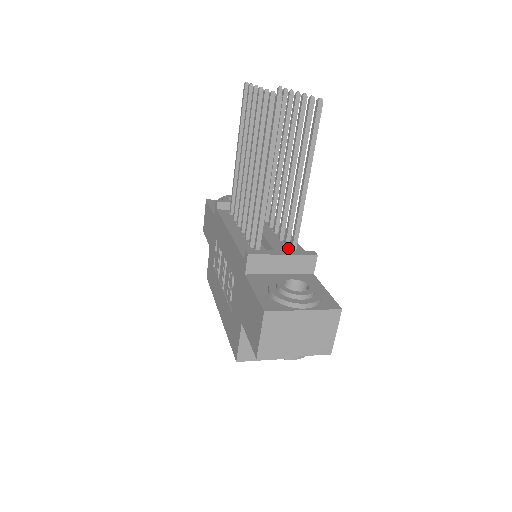
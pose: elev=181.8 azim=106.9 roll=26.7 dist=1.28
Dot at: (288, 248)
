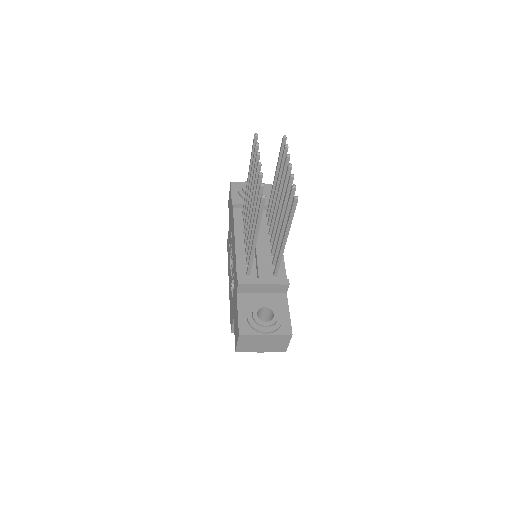
Dot at: (274, 267)
